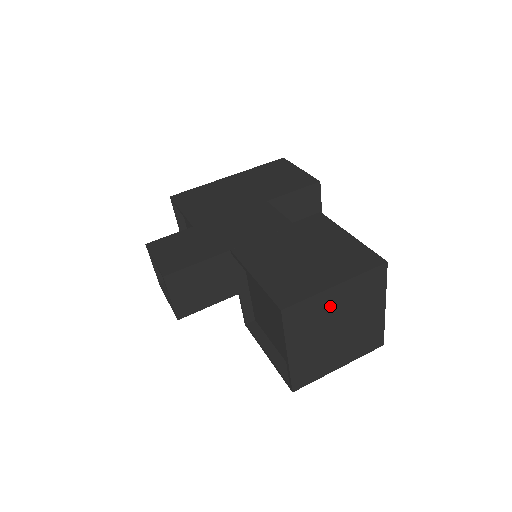
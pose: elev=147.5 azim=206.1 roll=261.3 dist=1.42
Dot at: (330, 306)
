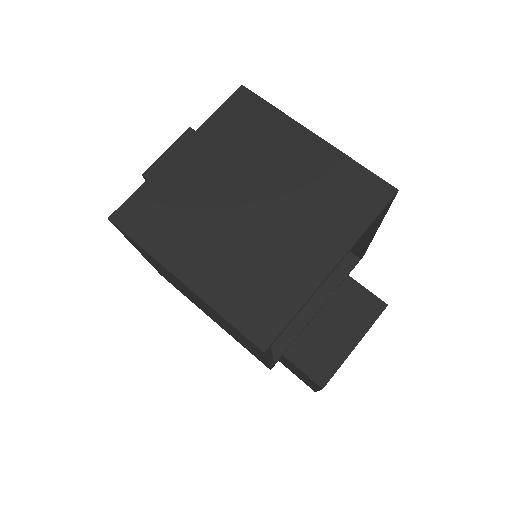
Dot at: (282, 153)
